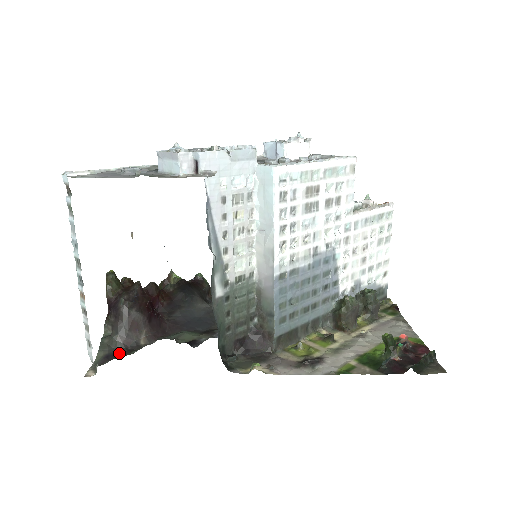
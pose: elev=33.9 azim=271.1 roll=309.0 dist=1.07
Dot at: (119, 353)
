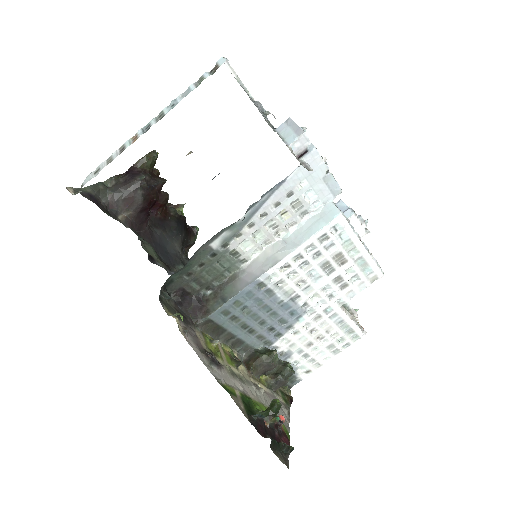
Dot at: (100, 204)
